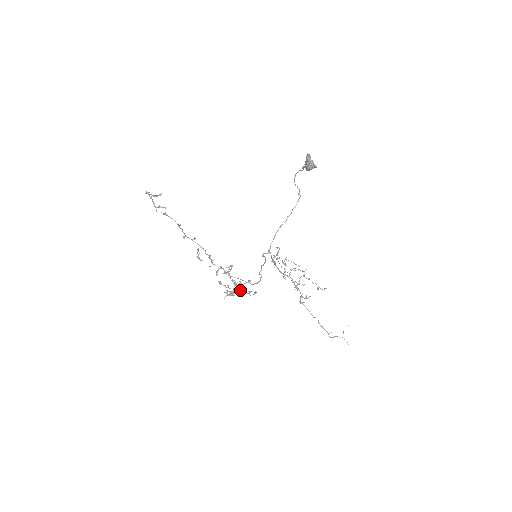
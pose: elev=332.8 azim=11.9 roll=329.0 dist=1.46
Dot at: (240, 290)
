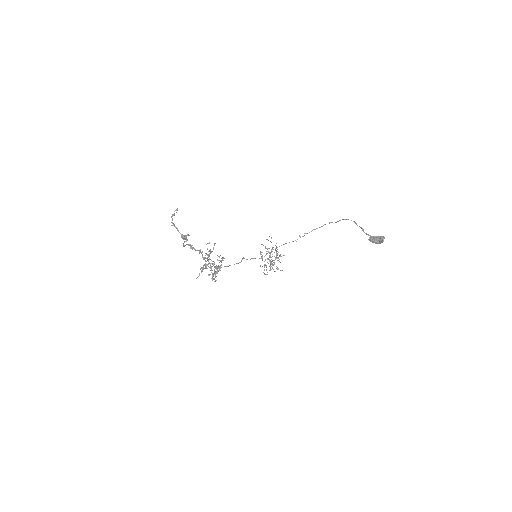
Dot at: occluded
